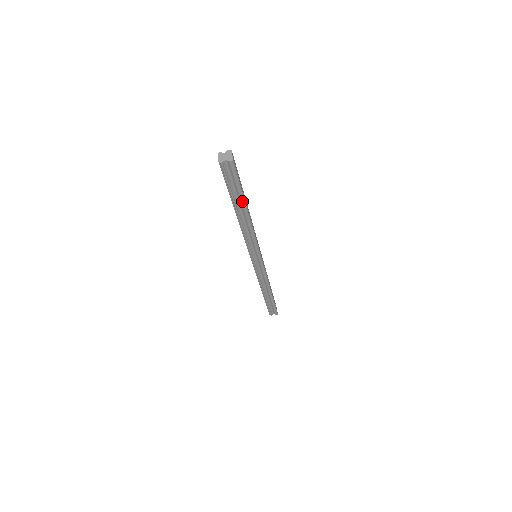
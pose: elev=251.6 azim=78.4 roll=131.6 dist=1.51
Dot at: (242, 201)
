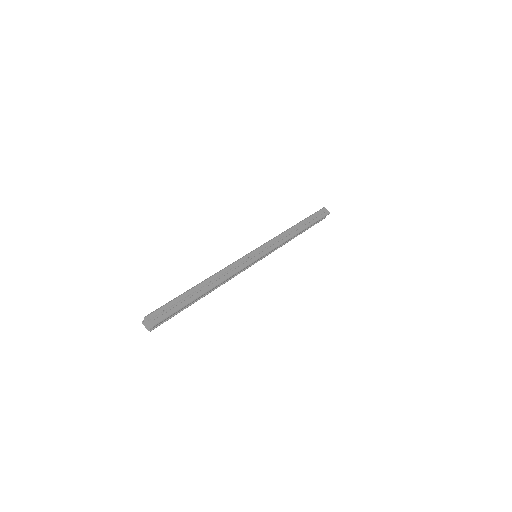
Dot at: occluded
